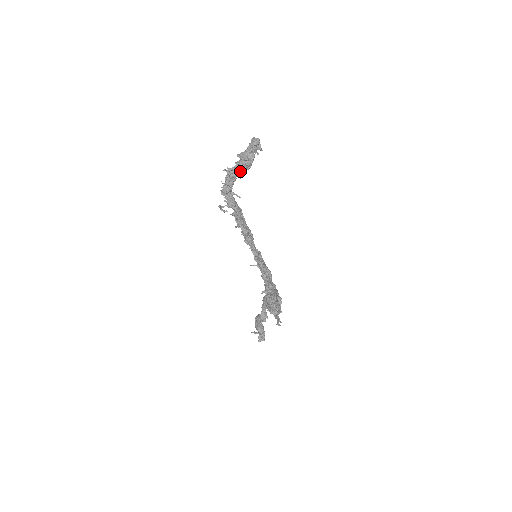
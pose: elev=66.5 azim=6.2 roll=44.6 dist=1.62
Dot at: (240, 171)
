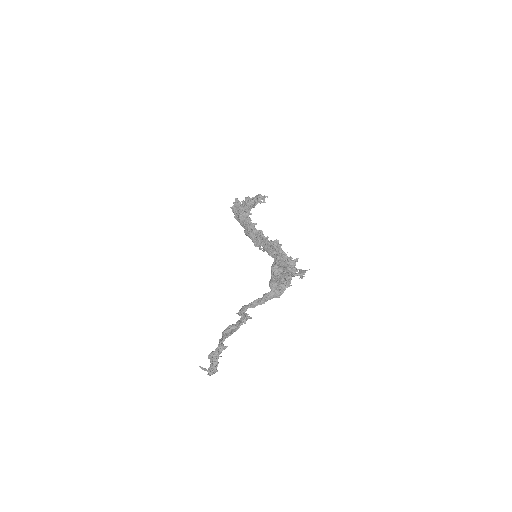
Dot at: (248, 205)
